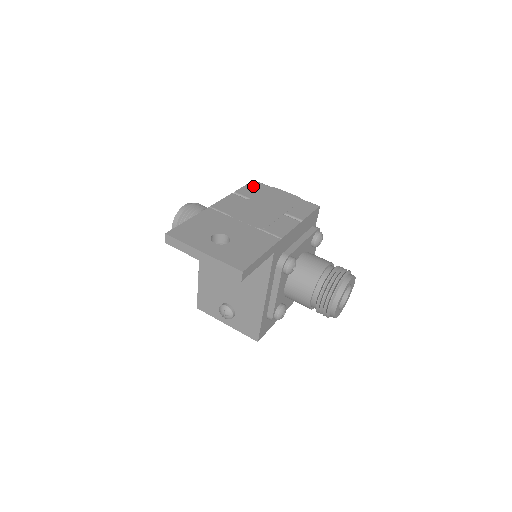
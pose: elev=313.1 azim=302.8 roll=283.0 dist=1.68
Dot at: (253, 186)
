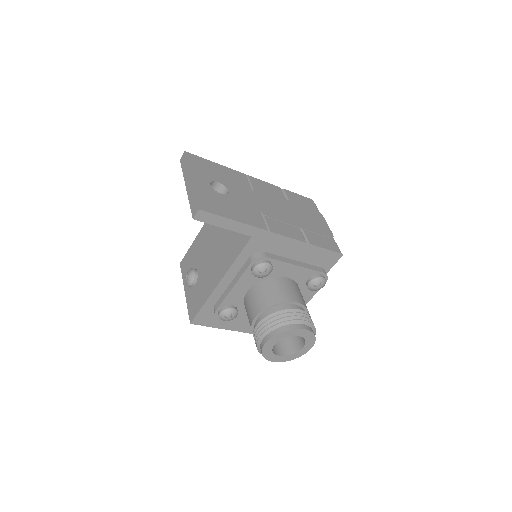
Dot at: (305, 200)
